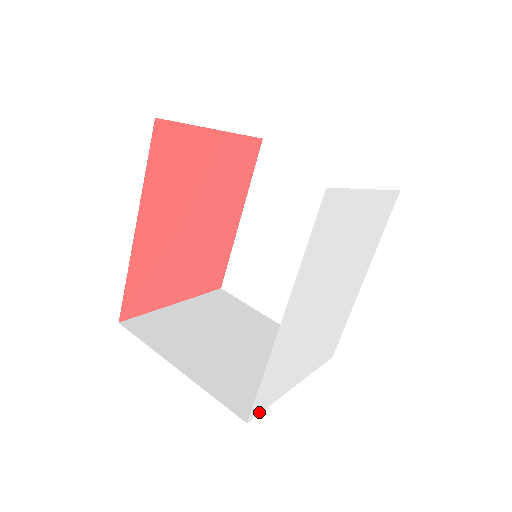
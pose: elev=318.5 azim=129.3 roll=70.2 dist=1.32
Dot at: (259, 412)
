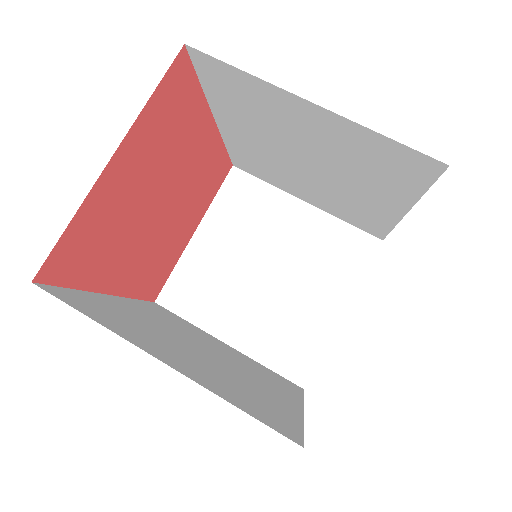
Dot at: occluded
